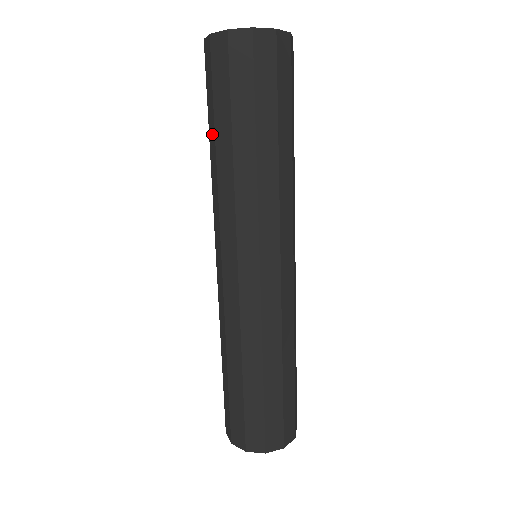
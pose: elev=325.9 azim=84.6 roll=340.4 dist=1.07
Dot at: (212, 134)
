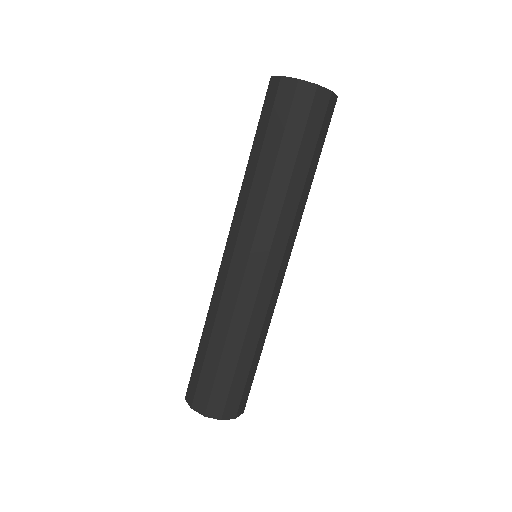
Dot at: occluded
